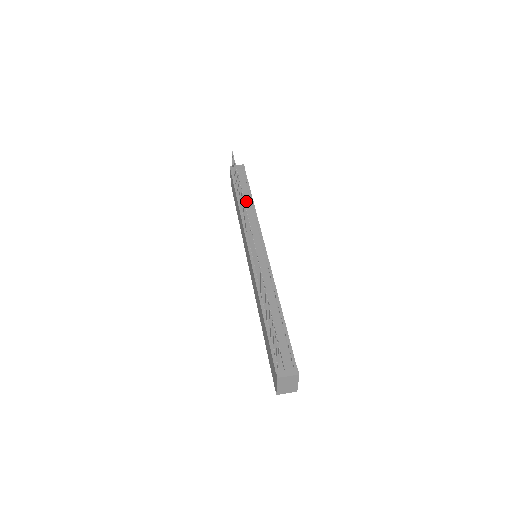
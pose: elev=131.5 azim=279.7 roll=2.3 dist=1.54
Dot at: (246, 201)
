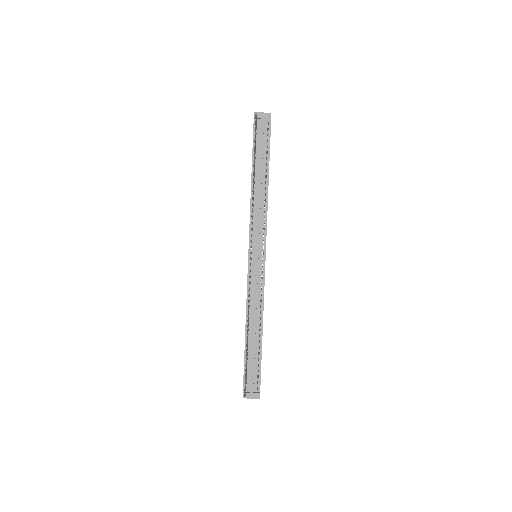
Dot at: (260, 183)
